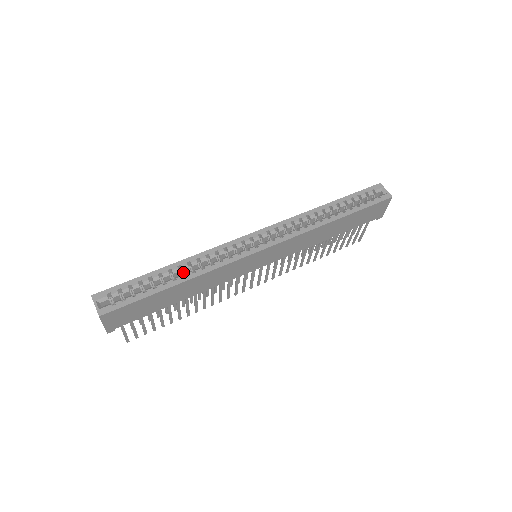
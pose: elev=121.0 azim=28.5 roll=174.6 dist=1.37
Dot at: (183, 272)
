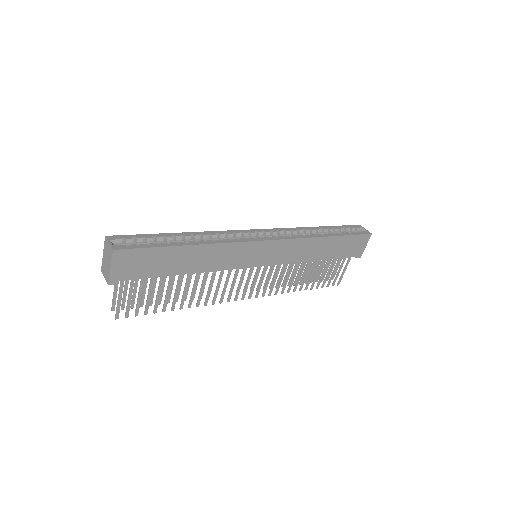
Dot at: occluded
